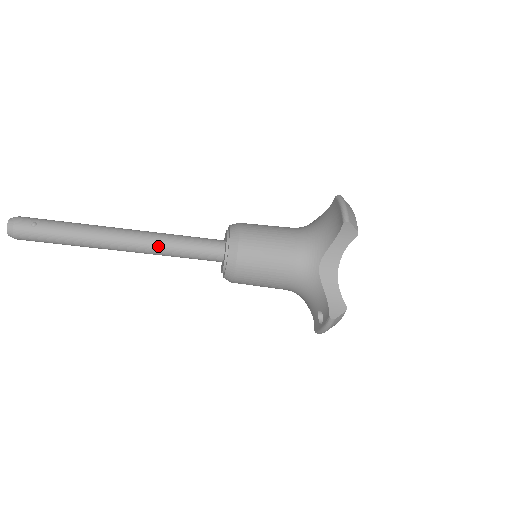
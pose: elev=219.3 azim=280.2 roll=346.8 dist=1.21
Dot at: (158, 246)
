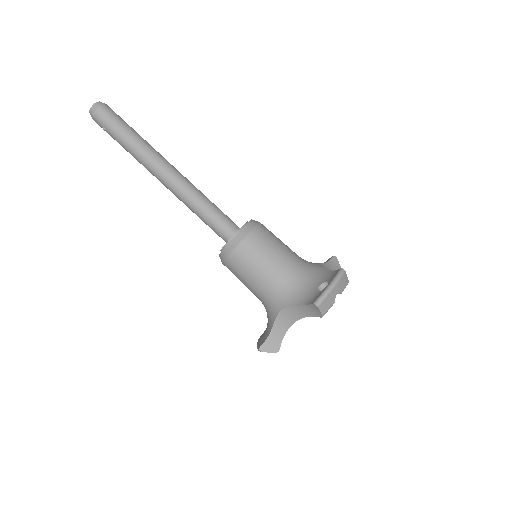
Dot at: (196, 188)
